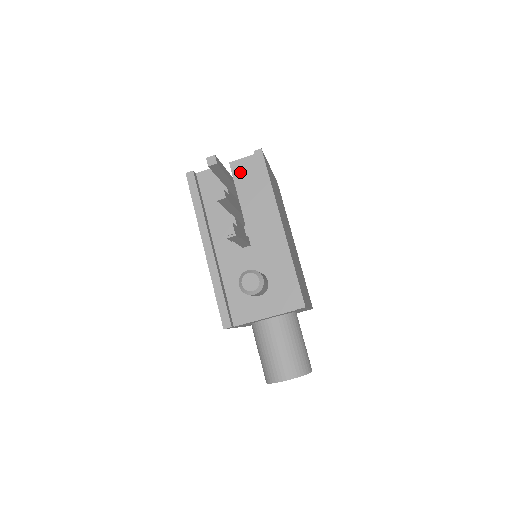
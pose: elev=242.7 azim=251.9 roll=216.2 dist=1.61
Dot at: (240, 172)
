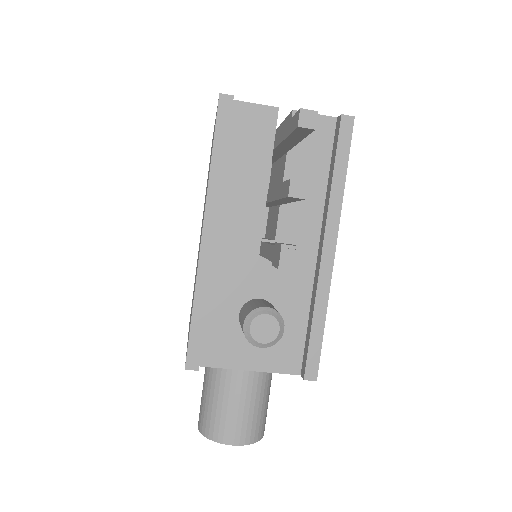
Dot at: occluded
